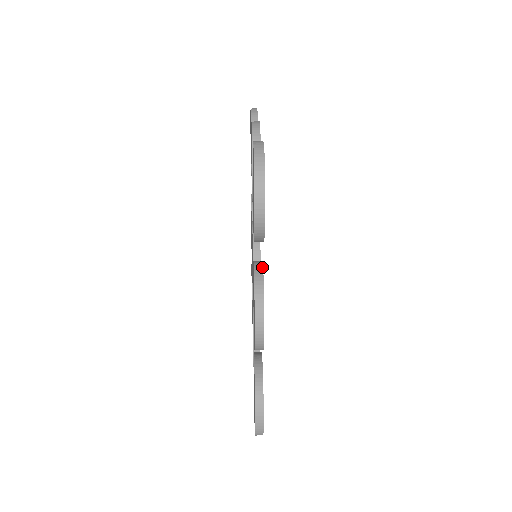
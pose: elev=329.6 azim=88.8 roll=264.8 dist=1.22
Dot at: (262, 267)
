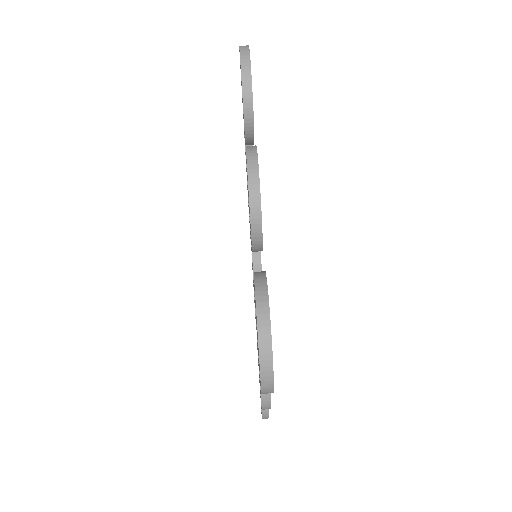
Dot at: occluded
